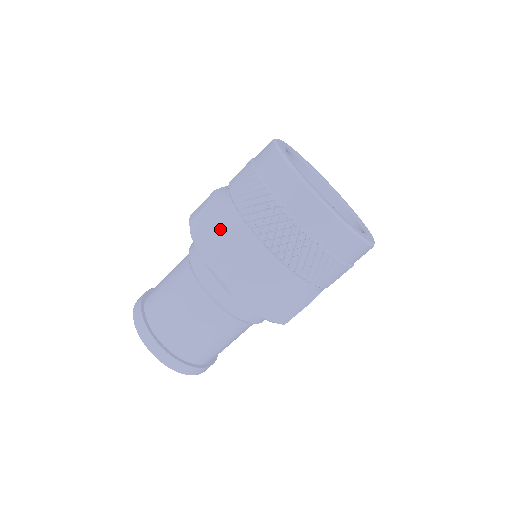
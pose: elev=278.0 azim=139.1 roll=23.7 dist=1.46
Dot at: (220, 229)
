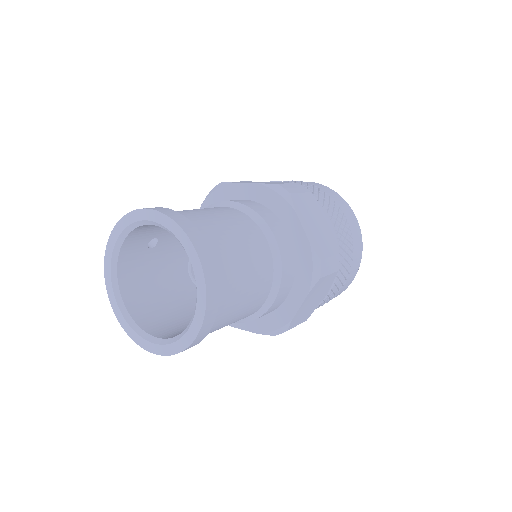
Dot at: (267, 182)
